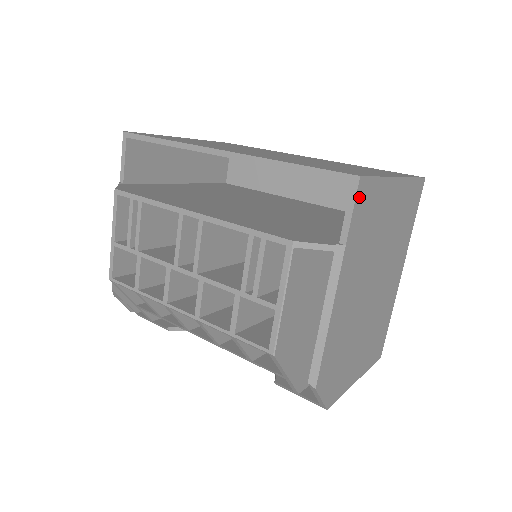
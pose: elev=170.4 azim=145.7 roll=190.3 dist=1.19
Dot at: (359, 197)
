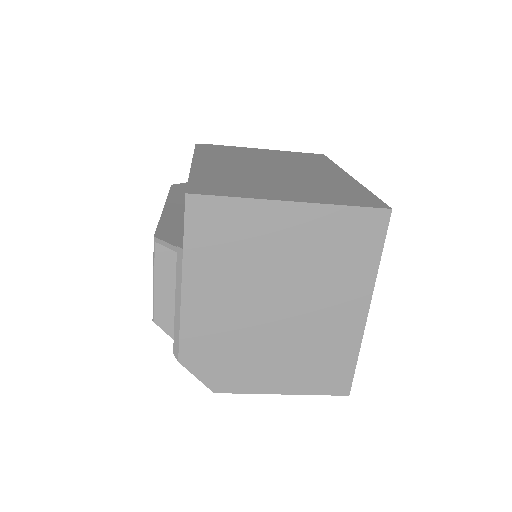
Dot at: (193, 211)
